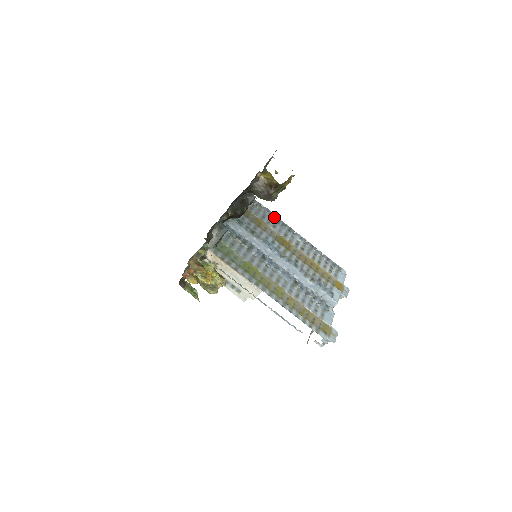
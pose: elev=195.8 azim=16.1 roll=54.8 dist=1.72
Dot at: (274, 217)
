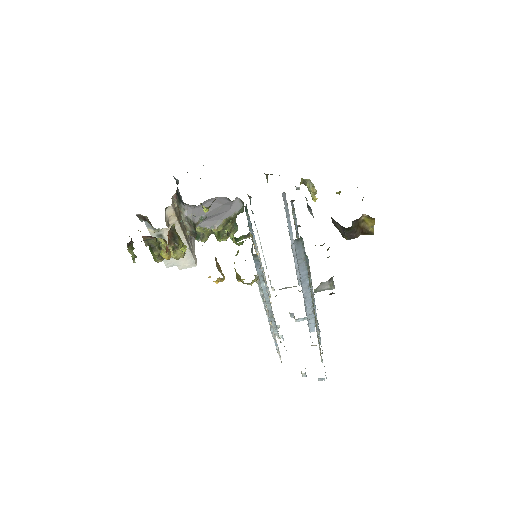
Dot at: occluded
